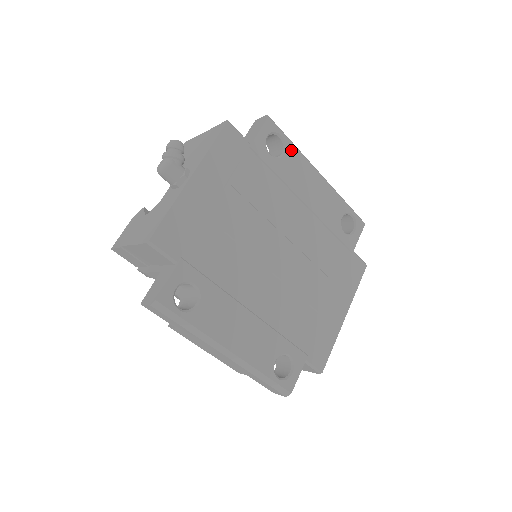
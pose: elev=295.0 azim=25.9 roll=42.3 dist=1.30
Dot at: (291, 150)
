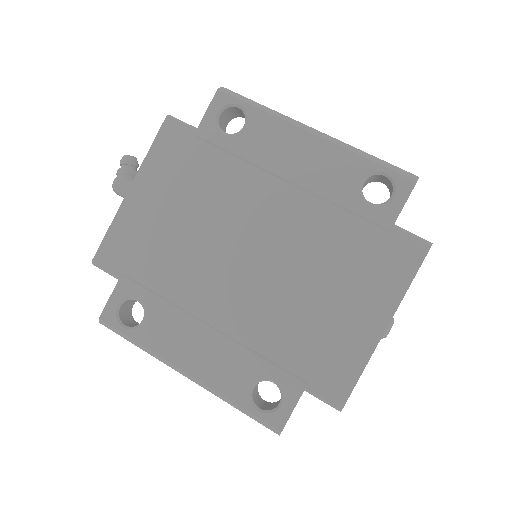
Dot at: (256, 117)
